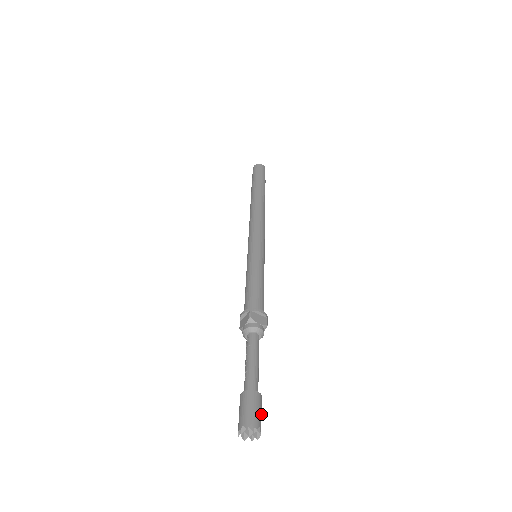
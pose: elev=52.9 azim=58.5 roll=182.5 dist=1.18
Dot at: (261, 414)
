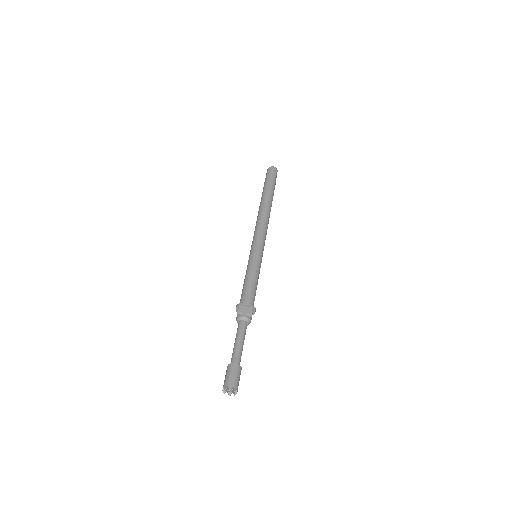
Dot at: (238, 378)
